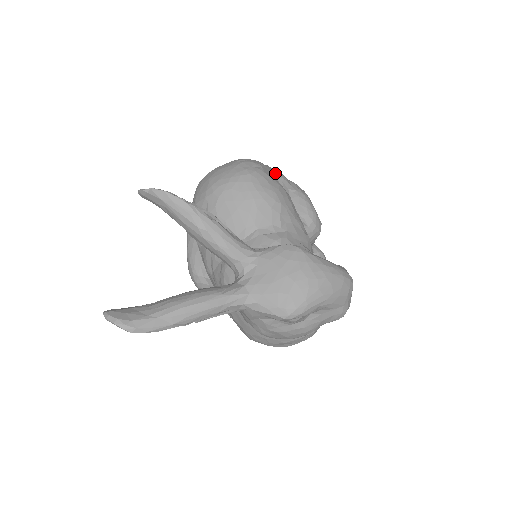
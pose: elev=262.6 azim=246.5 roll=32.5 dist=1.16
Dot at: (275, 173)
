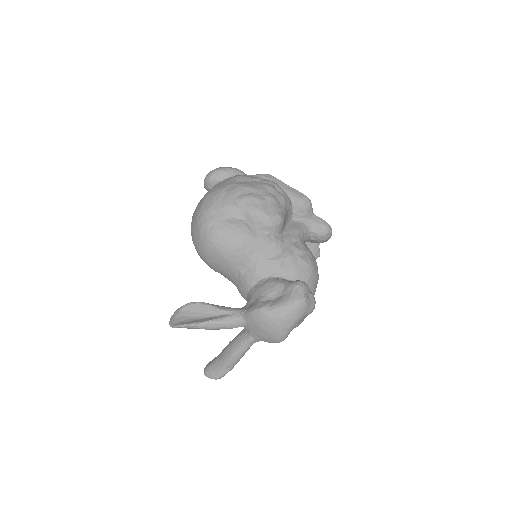
Dot at: (225, 210)
